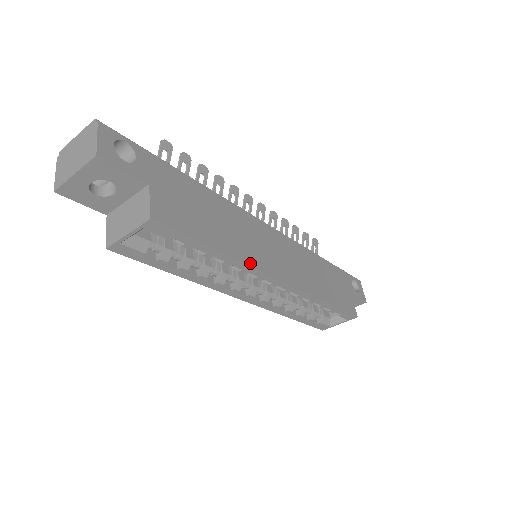
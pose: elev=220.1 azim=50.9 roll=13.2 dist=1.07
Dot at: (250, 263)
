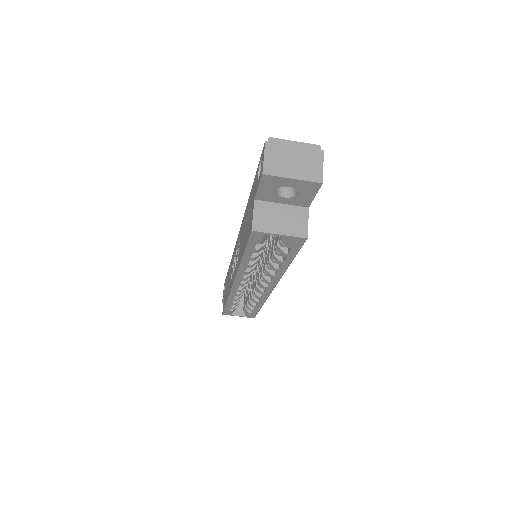
Dot at: occluded
